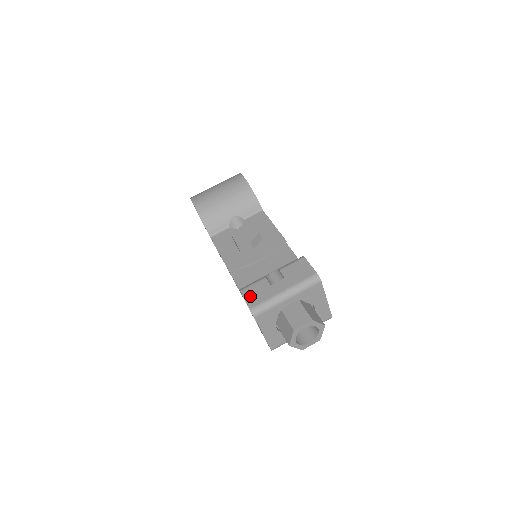
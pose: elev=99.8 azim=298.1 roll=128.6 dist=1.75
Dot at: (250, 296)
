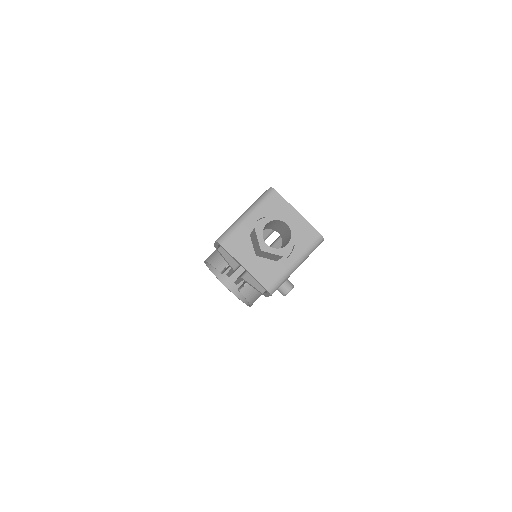
Dot at: occluded
